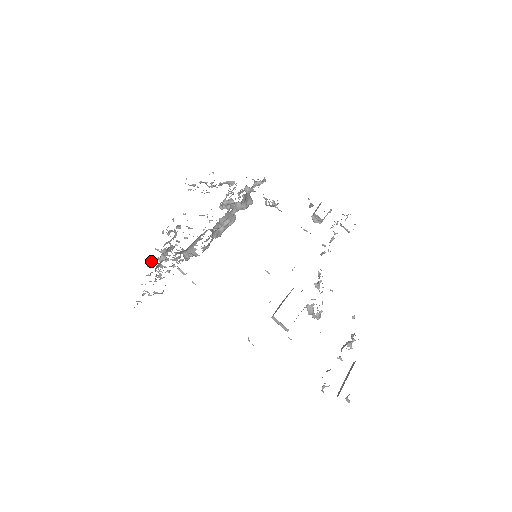
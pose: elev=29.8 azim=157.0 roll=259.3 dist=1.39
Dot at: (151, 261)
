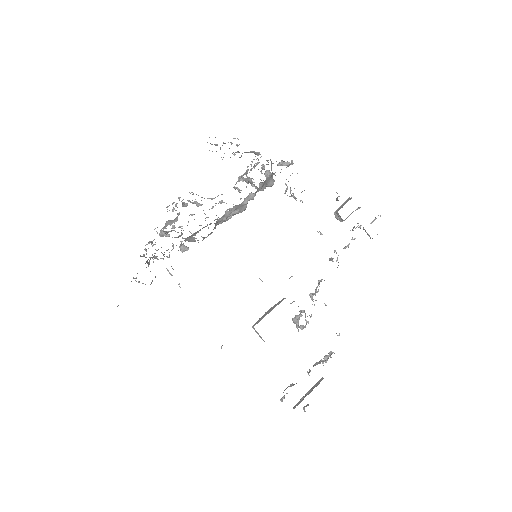
Dot at: (145, 249)
